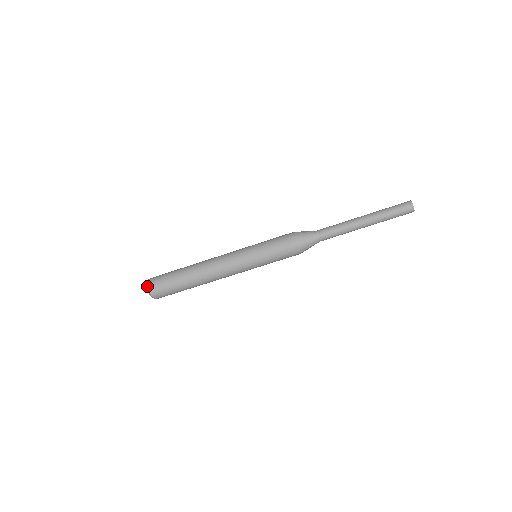
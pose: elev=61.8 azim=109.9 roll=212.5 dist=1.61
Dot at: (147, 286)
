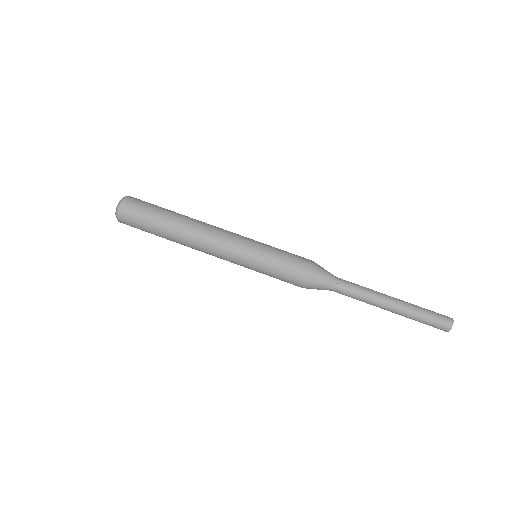
Dot at: (126, 196)
